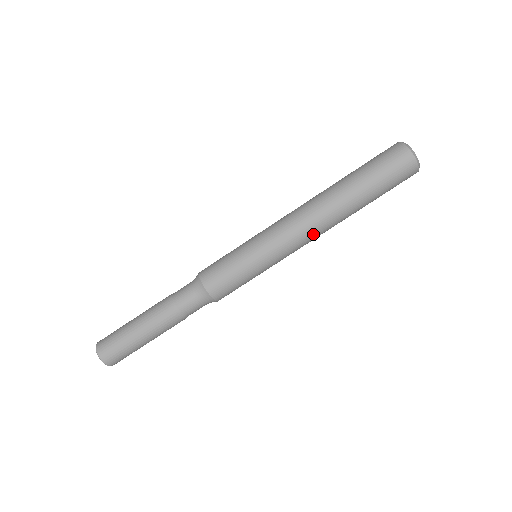
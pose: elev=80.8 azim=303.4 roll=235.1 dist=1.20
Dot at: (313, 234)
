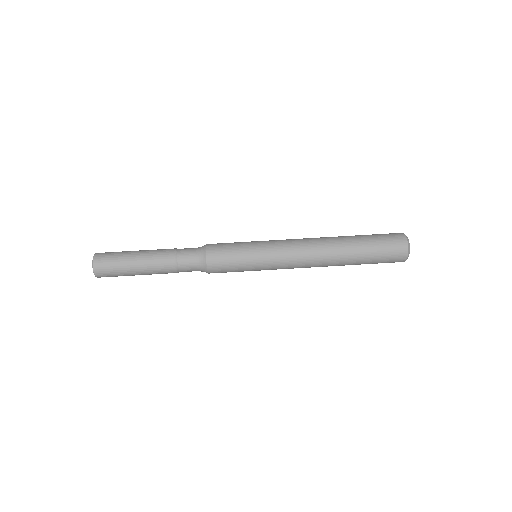
Dot at: (307, 267)
